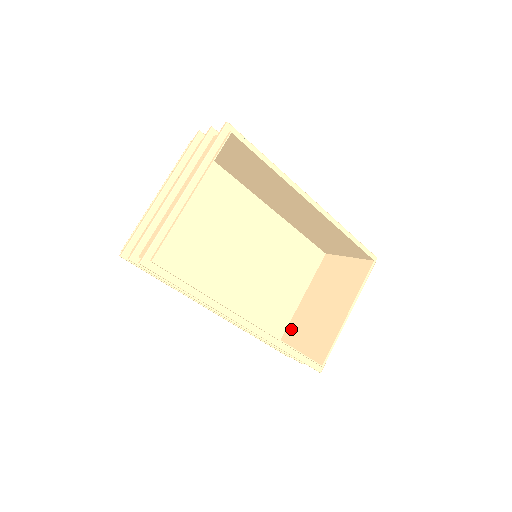
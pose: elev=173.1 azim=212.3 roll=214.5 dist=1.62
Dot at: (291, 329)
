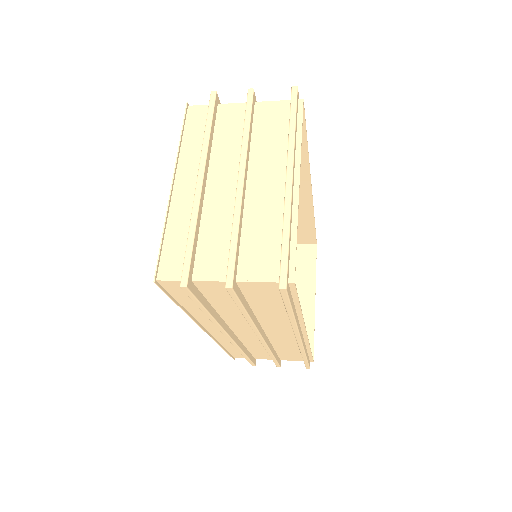
Dot at: occluded
